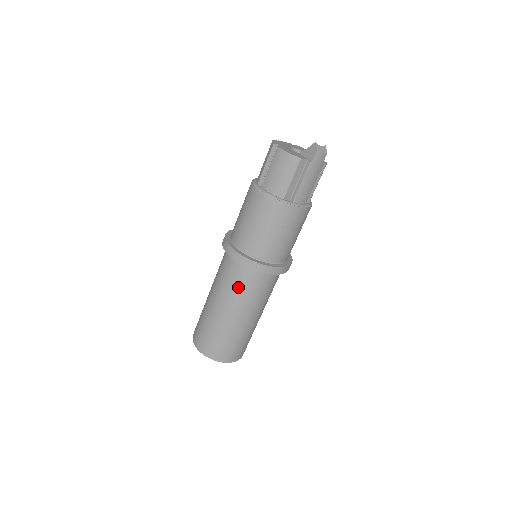
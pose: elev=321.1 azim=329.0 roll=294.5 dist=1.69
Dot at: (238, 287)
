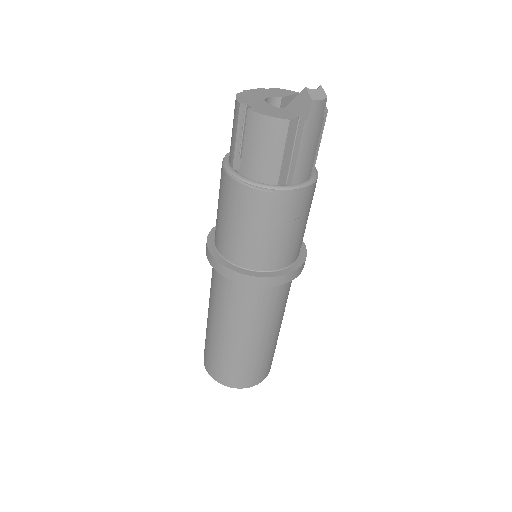
Dot at: (245, 308)
